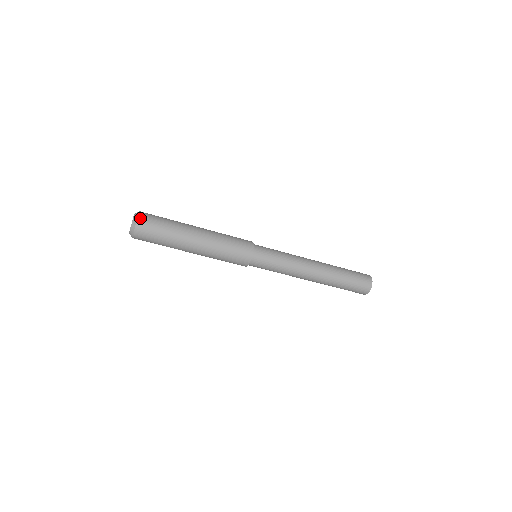
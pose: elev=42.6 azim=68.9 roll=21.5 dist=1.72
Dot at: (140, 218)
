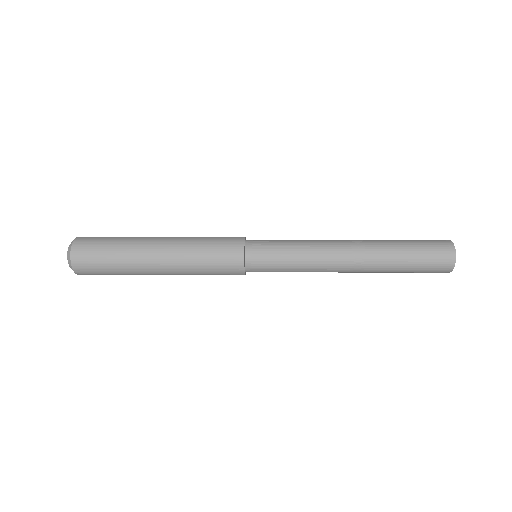
Dot at: (76, 269)
